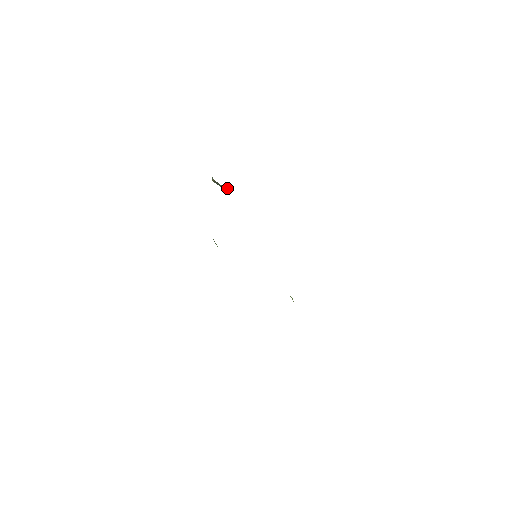
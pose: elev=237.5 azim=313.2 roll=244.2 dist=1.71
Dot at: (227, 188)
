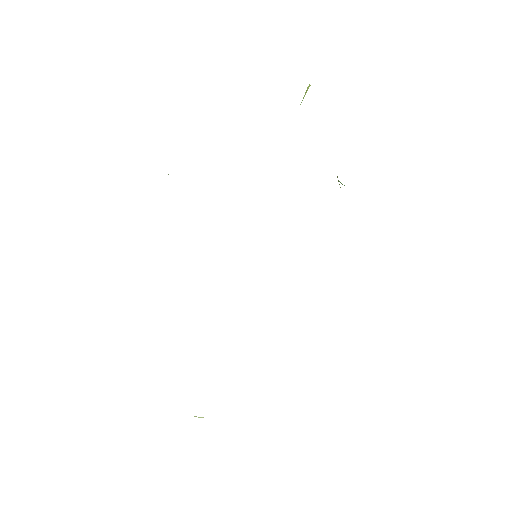
Dot at: occluded
